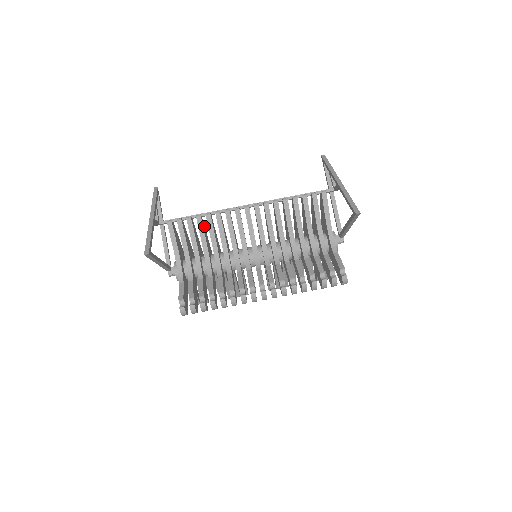
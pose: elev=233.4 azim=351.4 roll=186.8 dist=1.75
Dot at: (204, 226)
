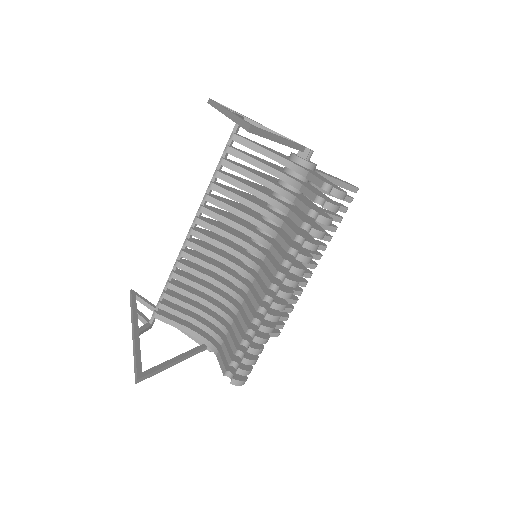
Dot at: occluded
